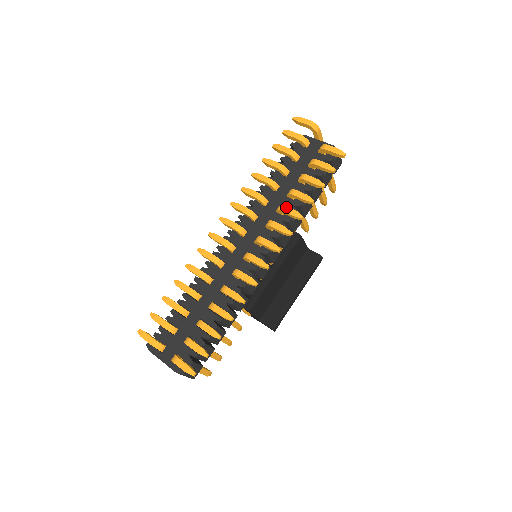
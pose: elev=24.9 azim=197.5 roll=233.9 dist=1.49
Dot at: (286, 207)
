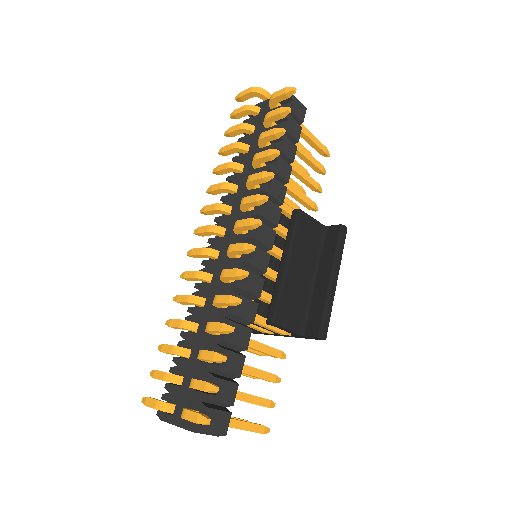
Dot at: (252, 175)
